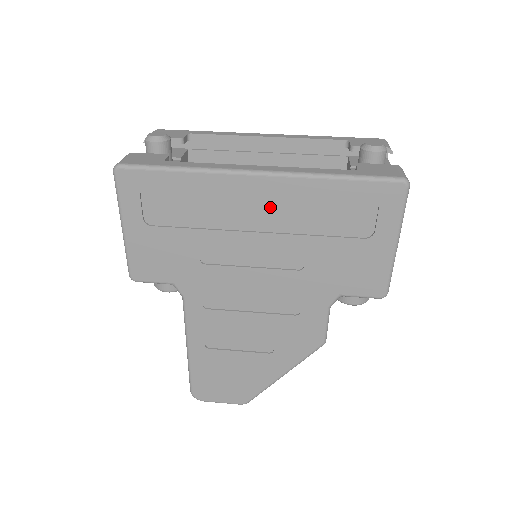
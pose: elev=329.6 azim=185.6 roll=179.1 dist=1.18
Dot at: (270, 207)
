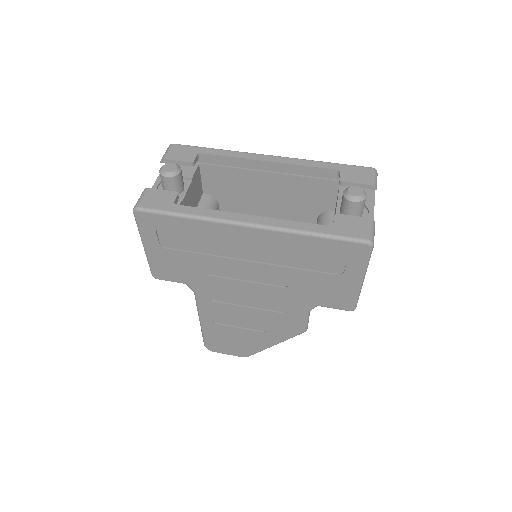
Dot at: (259, 247)
